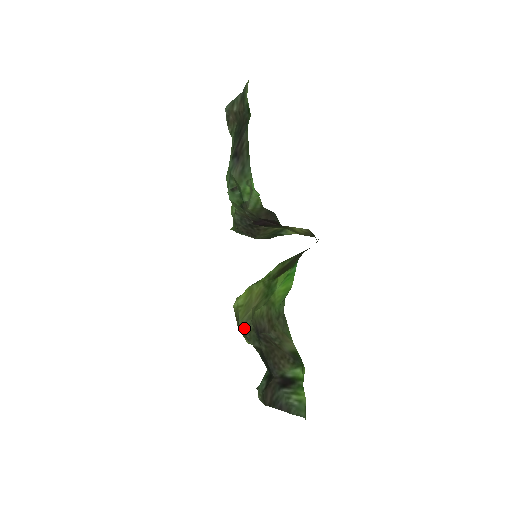
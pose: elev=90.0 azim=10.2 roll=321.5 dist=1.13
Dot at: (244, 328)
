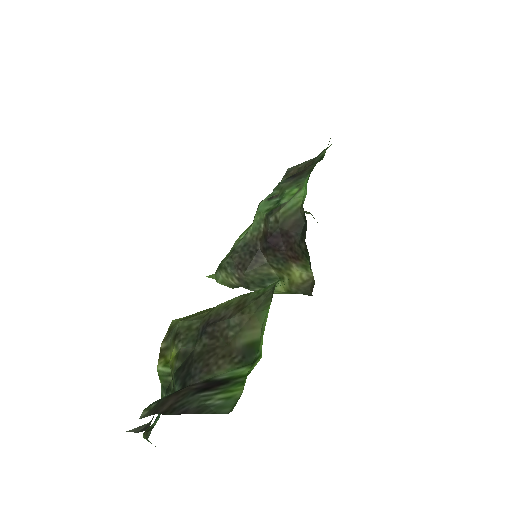
Dot at: (184, 327)
